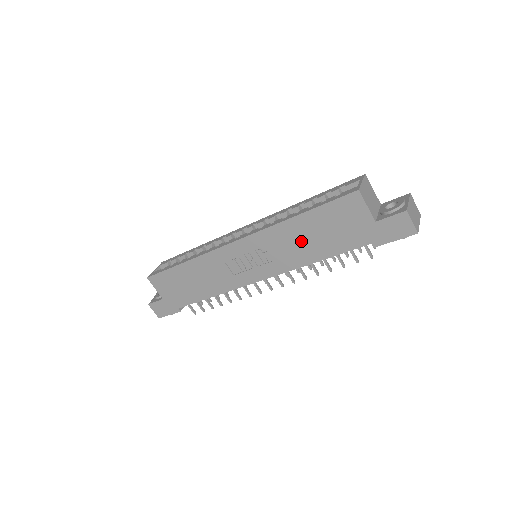
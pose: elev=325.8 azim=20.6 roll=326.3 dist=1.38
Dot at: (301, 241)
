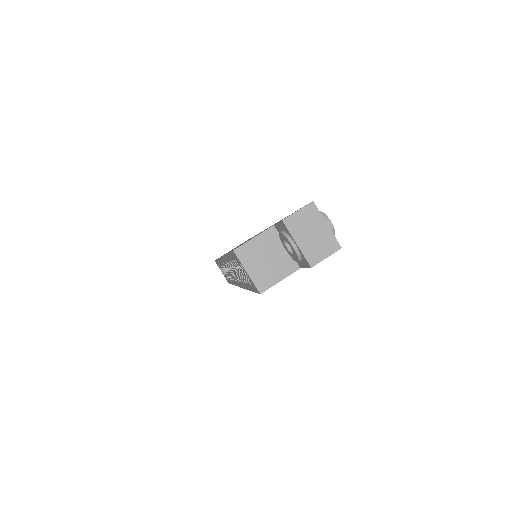
Dot at: occluded
